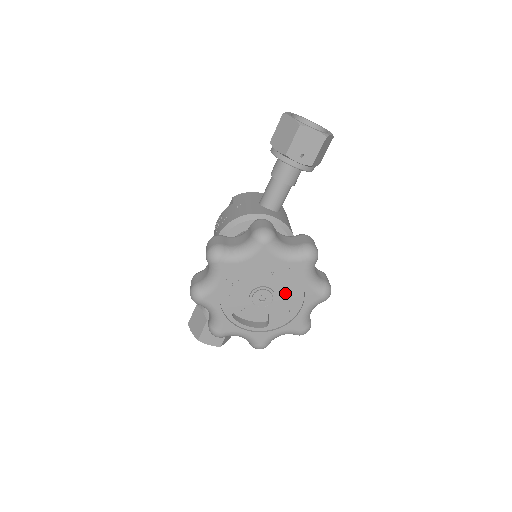
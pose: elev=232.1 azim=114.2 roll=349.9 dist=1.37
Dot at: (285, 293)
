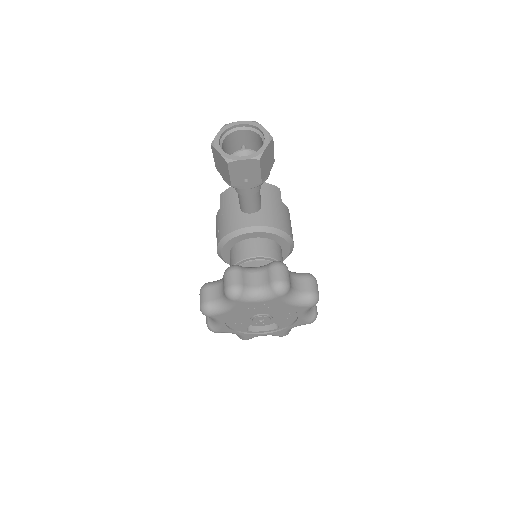
Dot at: (277, 312)
